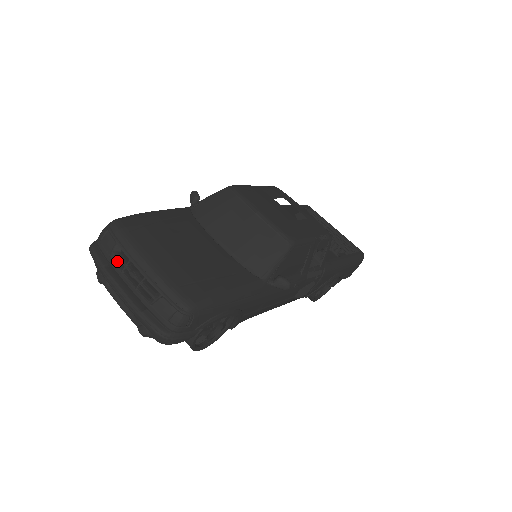
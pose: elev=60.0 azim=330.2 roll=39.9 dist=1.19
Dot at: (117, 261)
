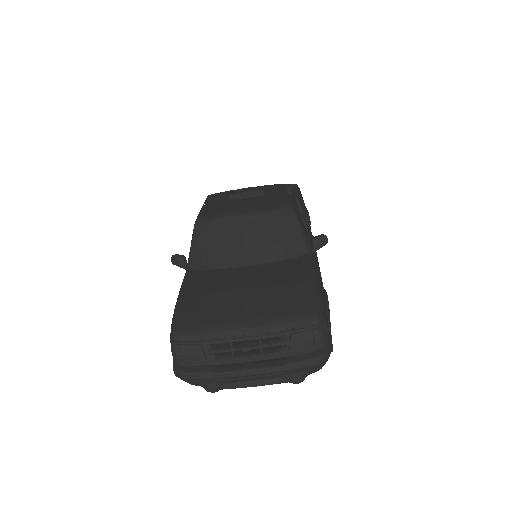
Dot at: (217, 357)
